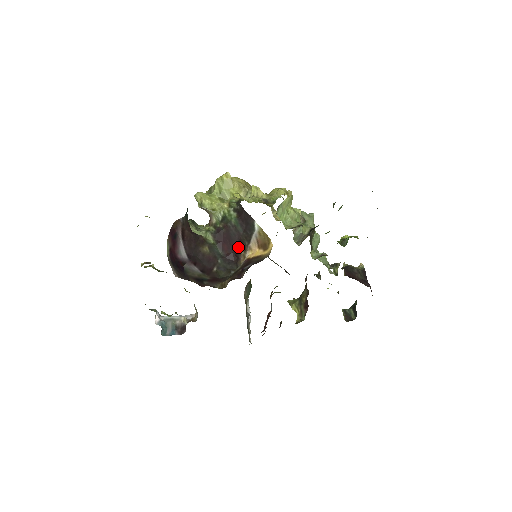
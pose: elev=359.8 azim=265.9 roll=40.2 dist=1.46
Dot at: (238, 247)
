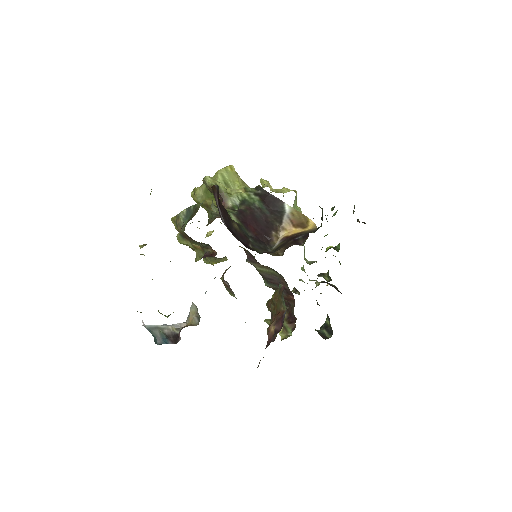
Dot at: (267, 228)
